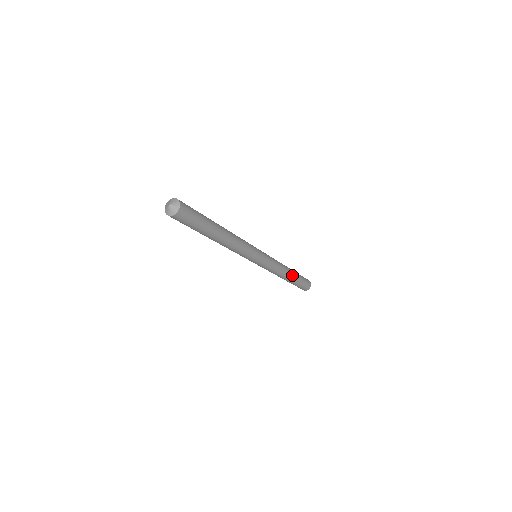
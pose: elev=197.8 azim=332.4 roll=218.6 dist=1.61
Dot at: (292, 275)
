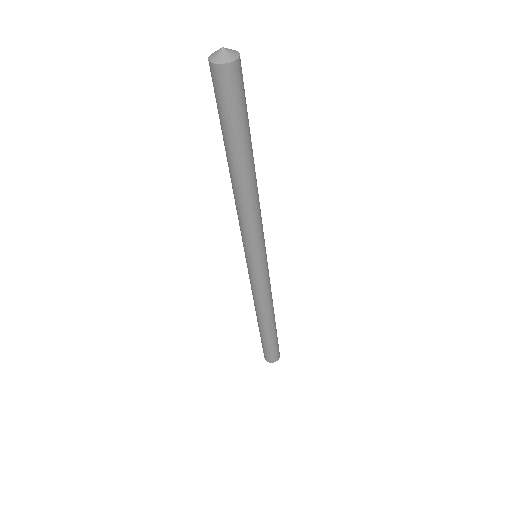
Dot at: (274, 322)
